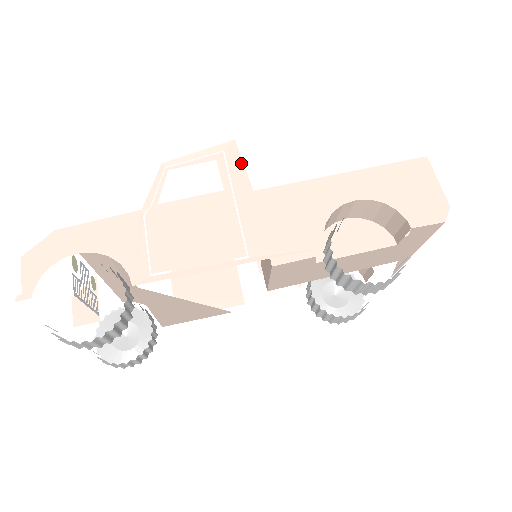
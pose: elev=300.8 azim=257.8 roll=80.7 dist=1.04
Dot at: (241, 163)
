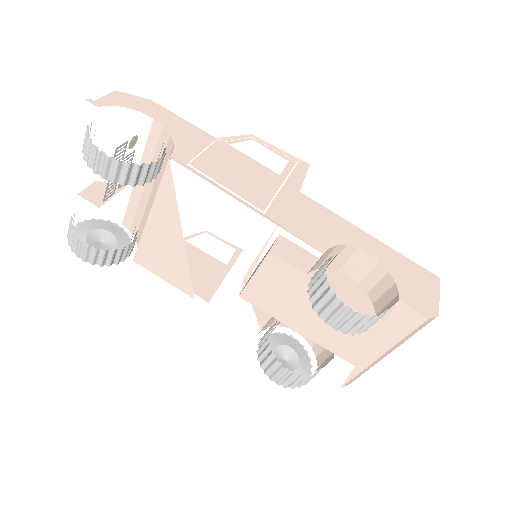
Dot at: (304, 175)
